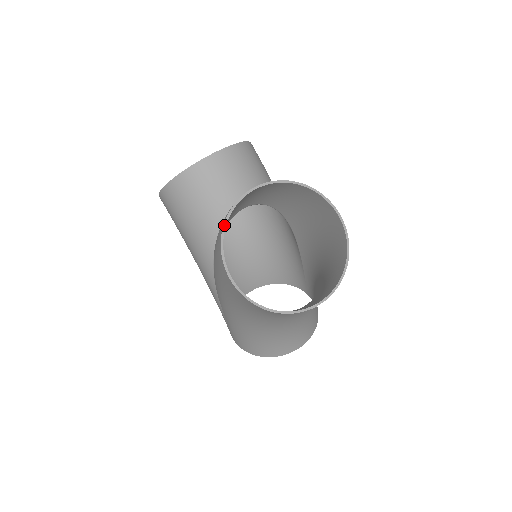
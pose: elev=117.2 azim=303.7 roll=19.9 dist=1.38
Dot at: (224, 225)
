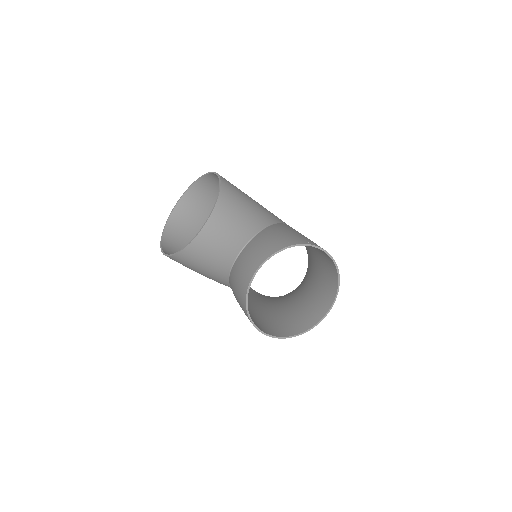
Dot at: (246, 306)
